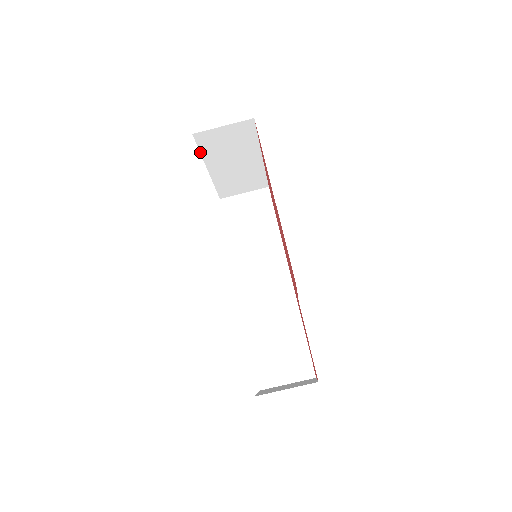
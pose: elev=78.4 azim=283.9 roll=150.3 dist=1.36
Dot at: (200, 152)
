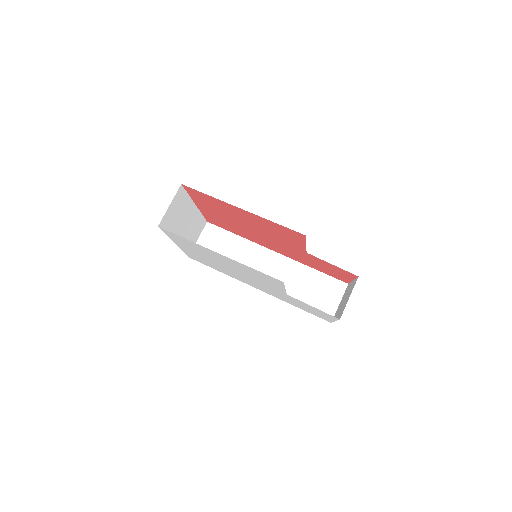
Dot at: occluded
